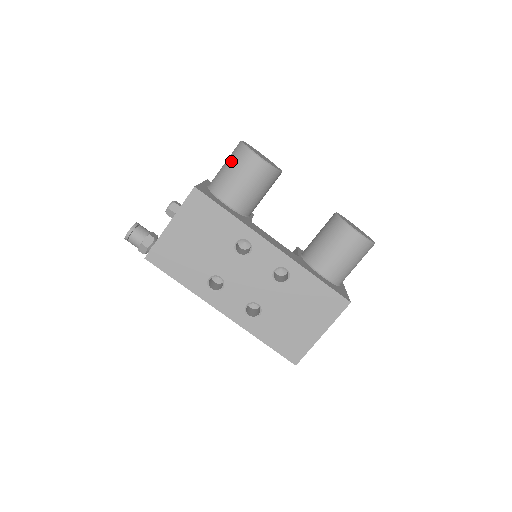
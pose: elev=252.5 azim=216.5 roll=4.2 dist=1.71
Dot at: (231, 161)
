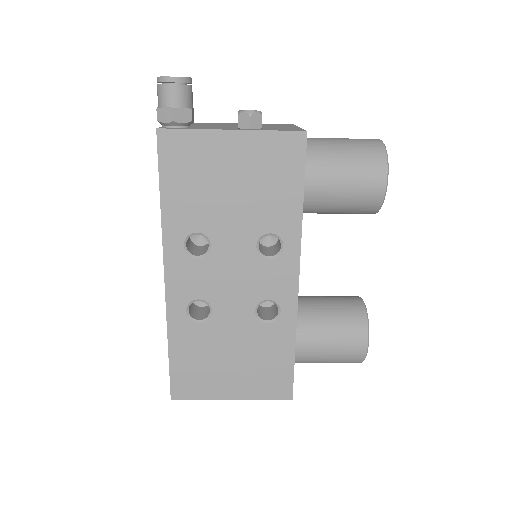
Dot at: (355, 148)
